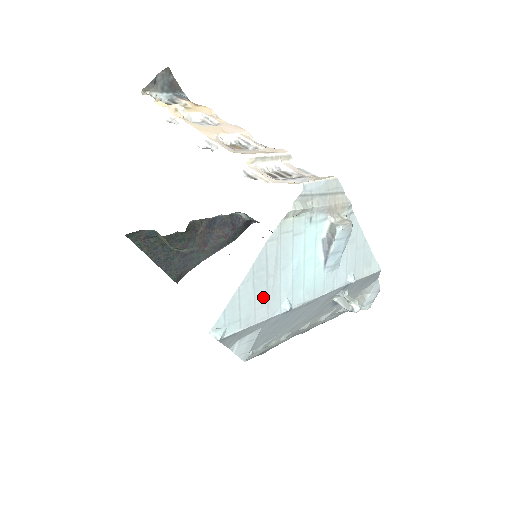
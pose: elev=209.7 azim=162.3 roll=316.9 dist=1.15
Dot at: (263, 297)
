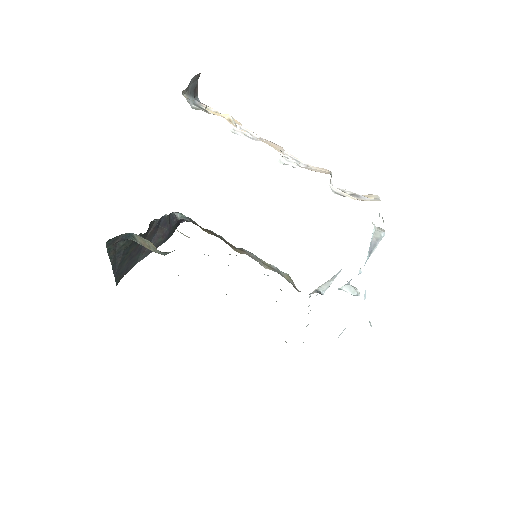
Dot at: occluded
